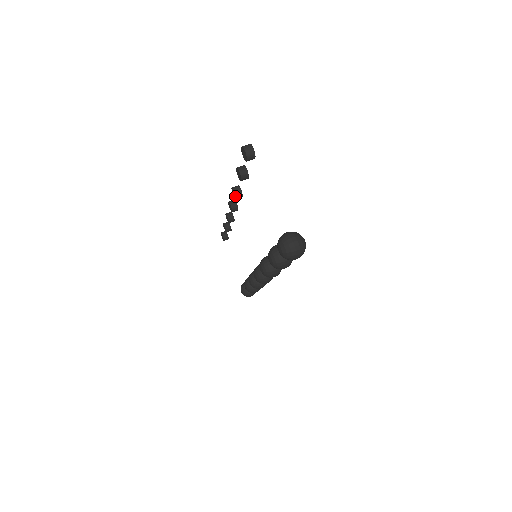
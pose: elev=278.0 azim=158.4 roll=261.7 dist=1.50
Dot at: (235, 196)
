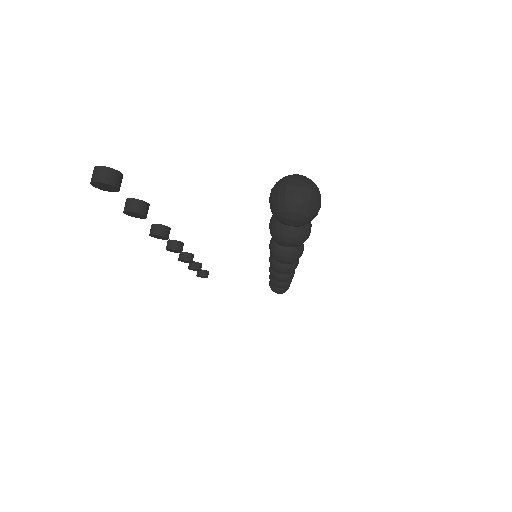
Dot at: (163, 238)
